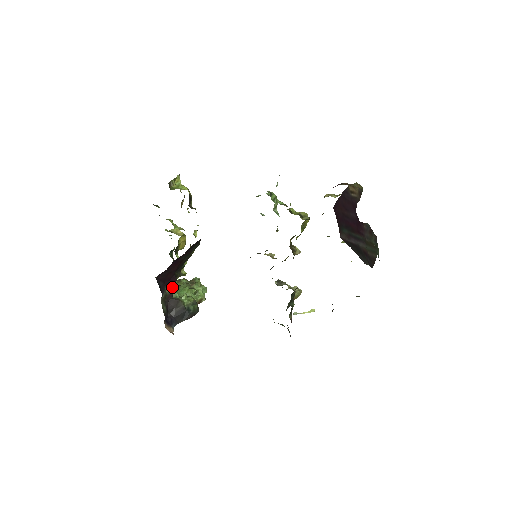
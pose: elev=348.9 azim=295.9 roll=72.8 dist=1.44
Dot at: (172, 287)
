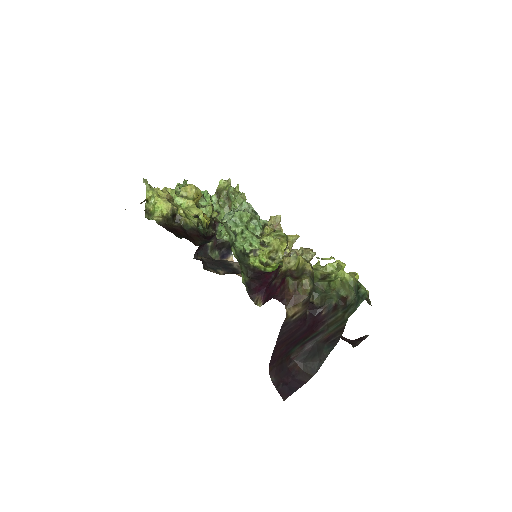
Dot at: (212, 237)
